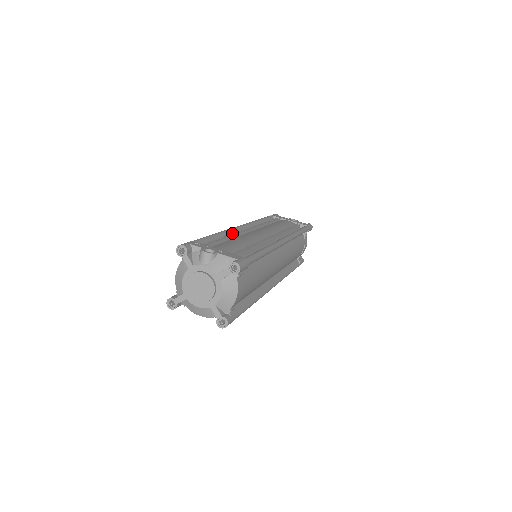
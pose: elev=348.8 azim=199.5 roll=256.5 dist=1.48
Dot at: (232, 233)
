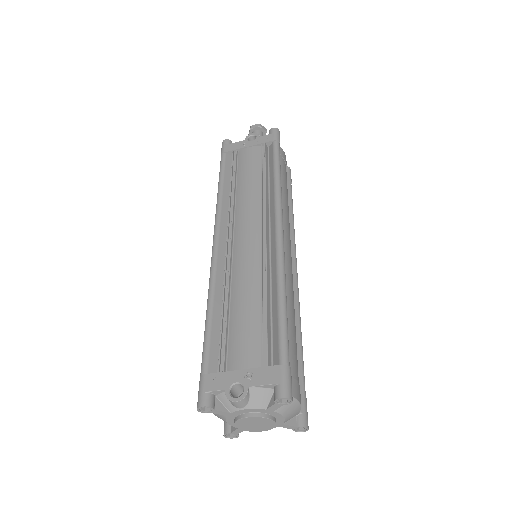
Dot at: (219, 274)
